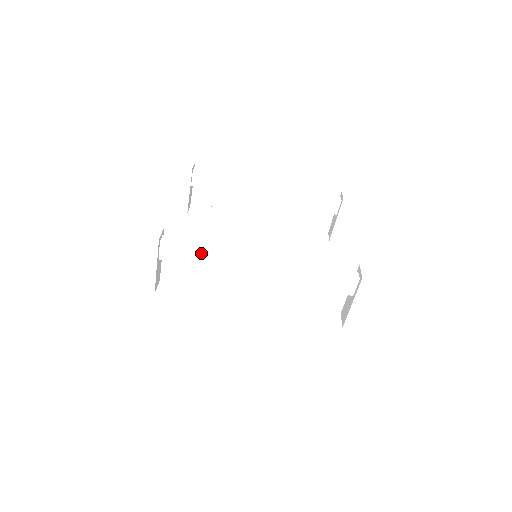
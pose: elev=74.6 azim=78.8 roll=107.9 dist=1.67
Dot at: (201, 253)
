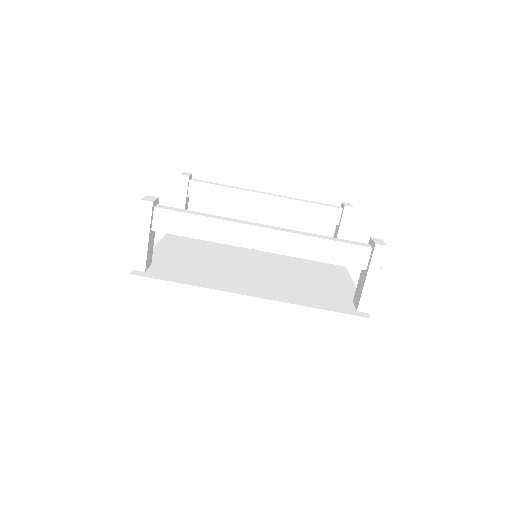
Dot at: (198, 221)
